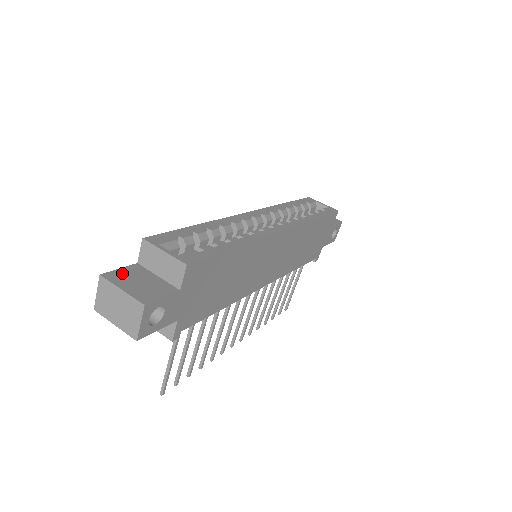
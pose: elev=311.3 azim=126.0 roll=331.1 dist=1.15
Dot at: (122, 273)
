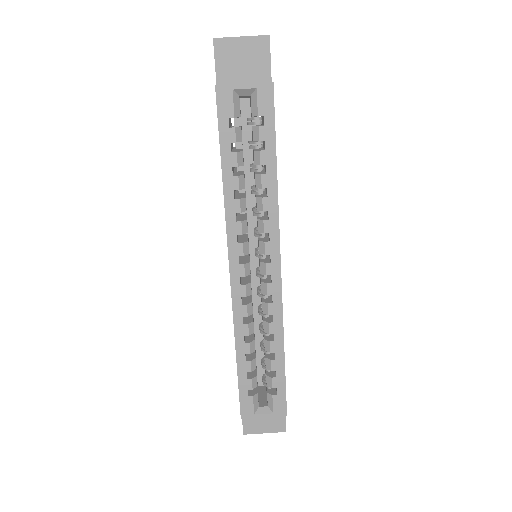
Dot at: (248, 422)
